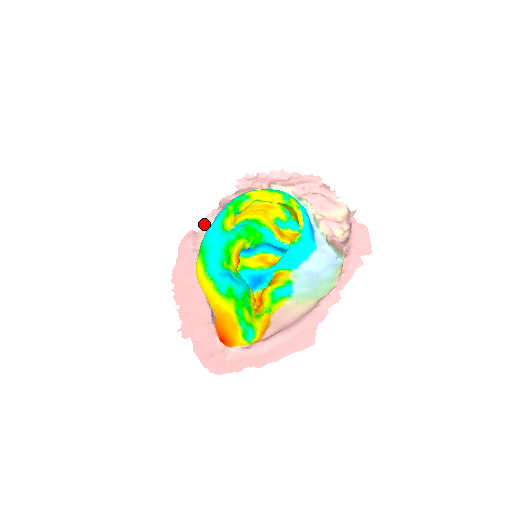
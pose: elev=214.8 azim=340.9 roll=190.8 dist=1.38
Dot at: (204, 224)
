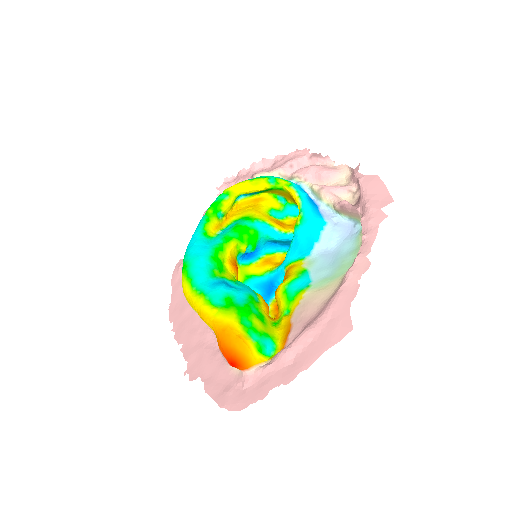
Dot at: occluded
